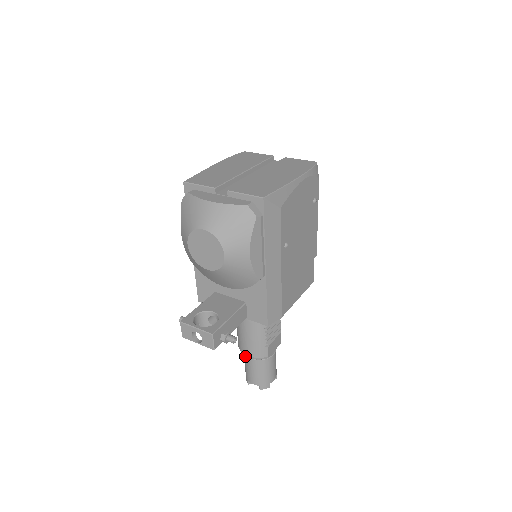
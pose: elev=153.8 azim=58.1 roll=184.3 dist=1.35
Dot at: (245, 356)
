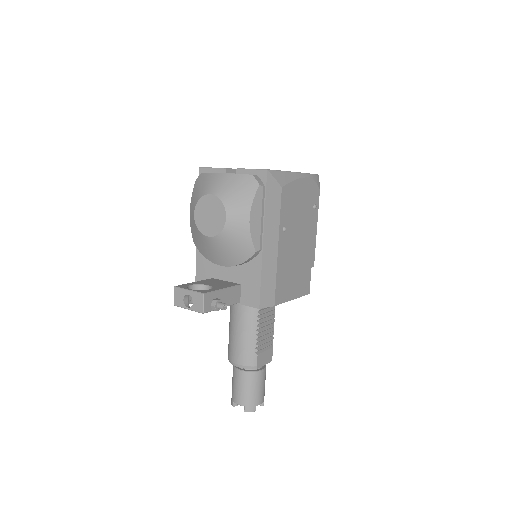
Dot at: (233, 369)
